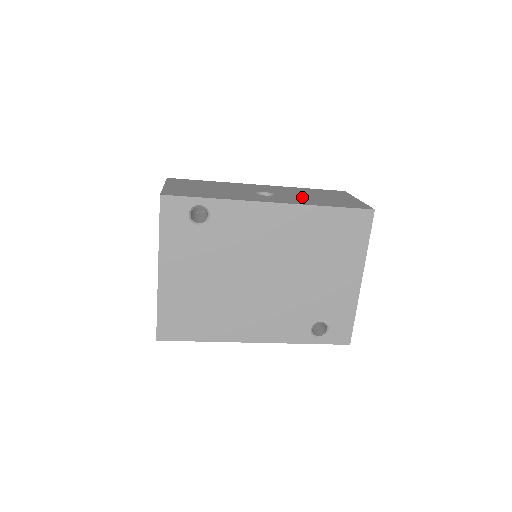
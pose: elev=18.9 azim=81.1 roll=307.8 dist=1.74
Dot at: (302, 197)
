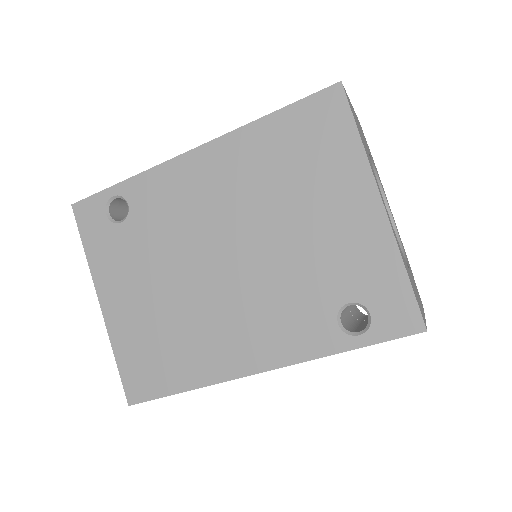
Dot at: occluded
